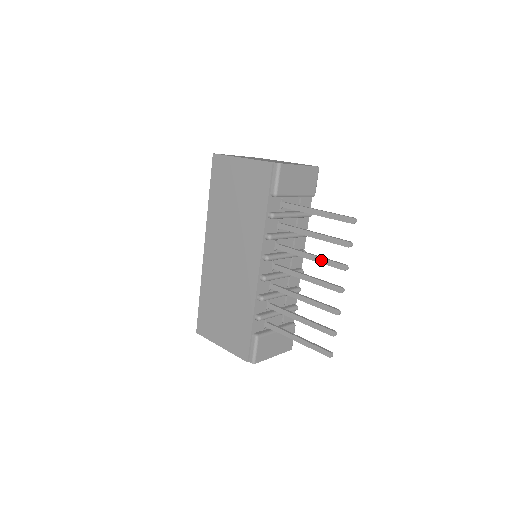
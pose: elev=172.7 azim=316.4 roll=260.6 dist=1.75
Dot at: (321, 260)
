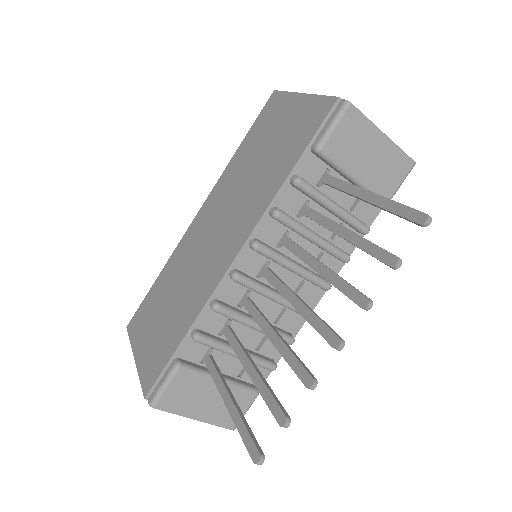
Dot at: (333, 277)
